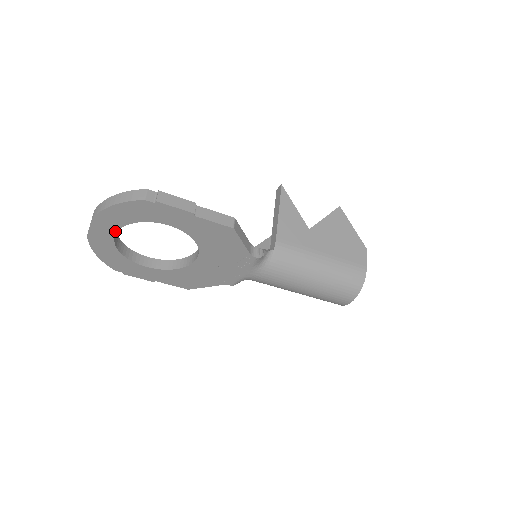
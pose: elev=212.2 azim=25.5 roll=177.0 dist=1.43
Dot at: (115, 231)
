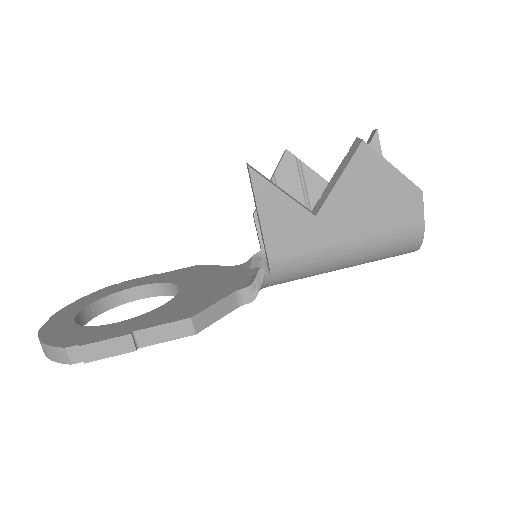
Dot at: occluded
